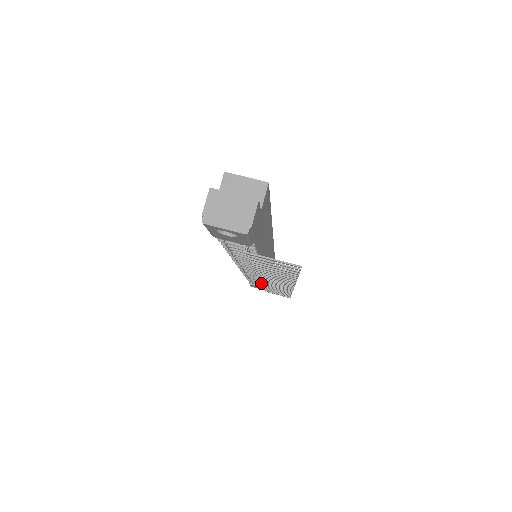
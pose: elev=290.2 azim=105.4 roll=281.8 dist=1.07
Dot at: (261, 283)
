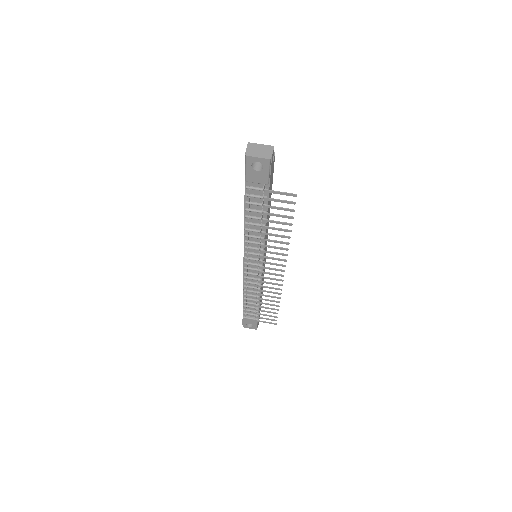
Dot at: (259, 285)
